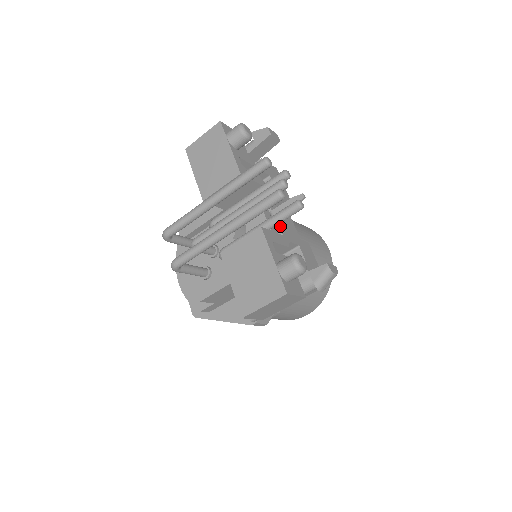
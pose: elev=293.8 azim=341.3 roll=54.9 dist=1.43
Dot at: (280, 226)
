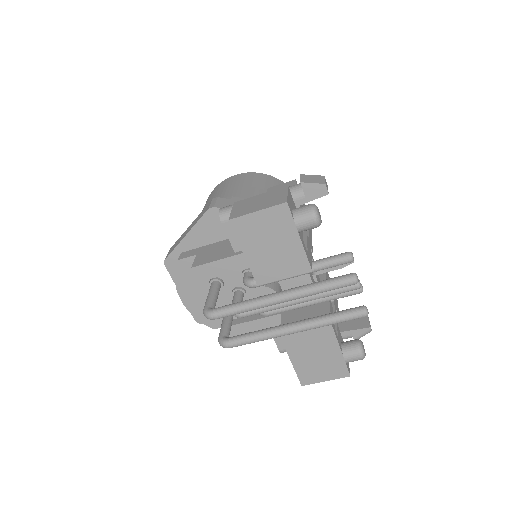
Dot at: occluded
